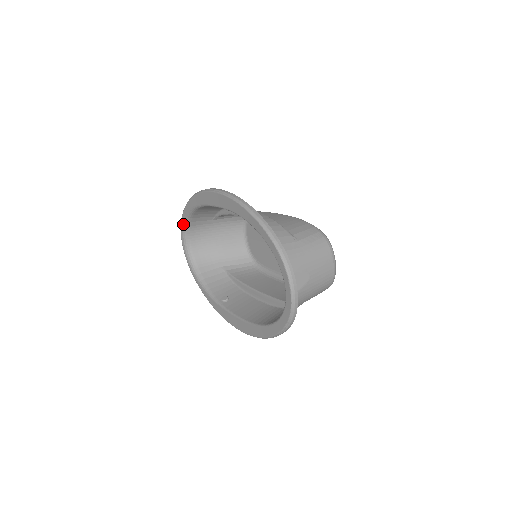
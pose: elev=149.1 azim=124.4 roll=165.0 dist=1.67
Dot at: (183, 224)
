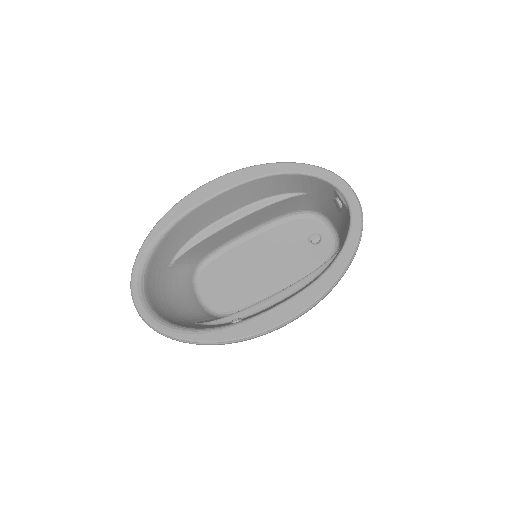
Dot at: (139, 268)
